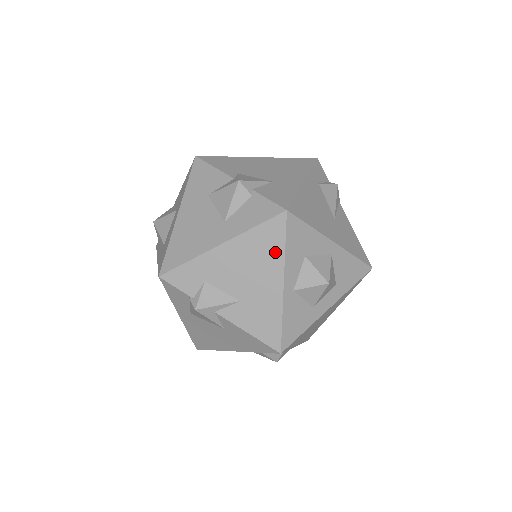
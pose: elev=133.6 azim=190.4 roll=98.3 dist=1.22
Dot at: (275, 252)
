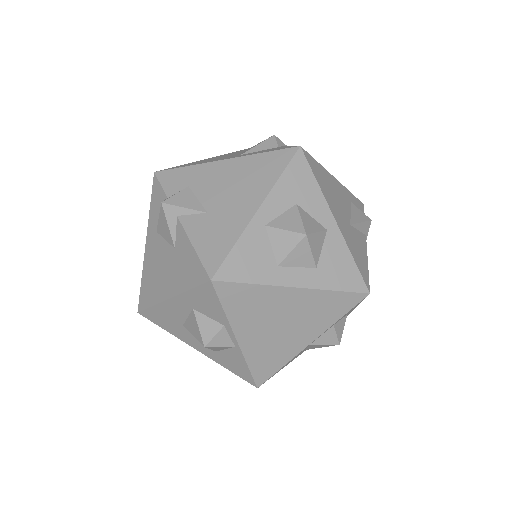
Dot at: (268, 178)
